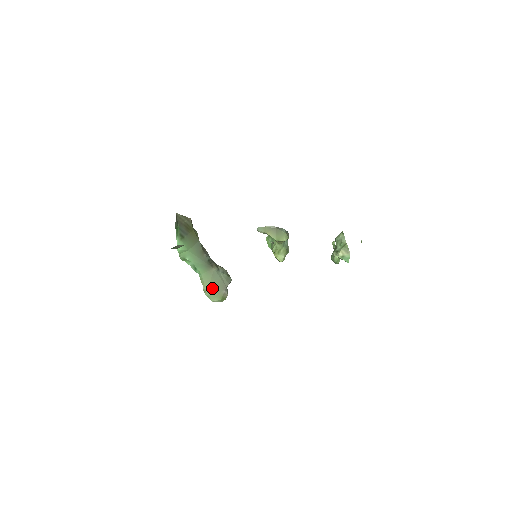
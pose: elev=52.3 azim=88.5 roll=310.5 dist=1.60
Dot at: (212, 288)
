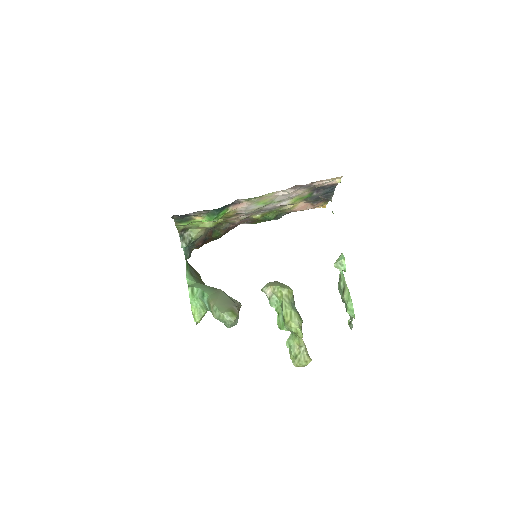
Dot at: (220, 303)
